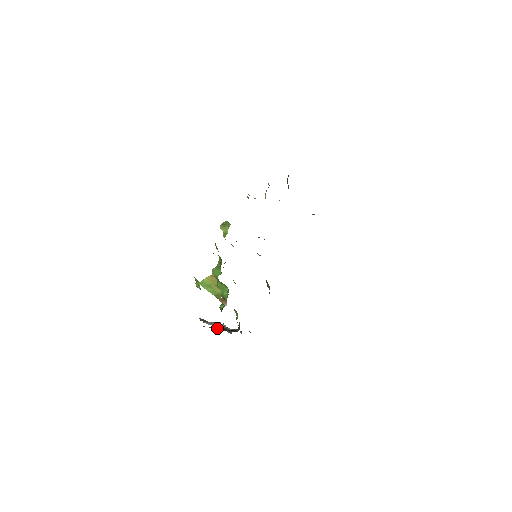
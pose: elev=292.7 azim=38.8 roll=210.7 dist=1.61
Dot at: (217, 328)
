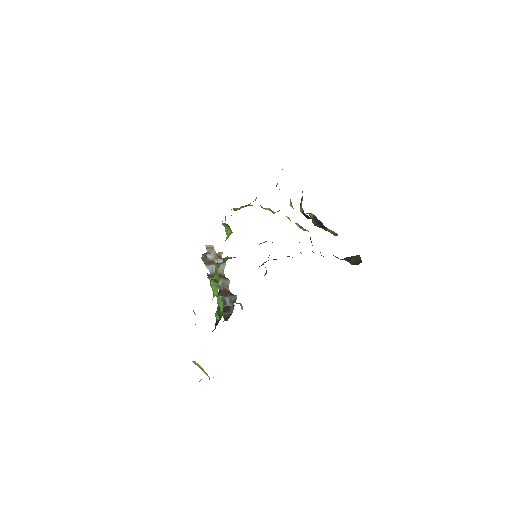
Dot at: occluded
